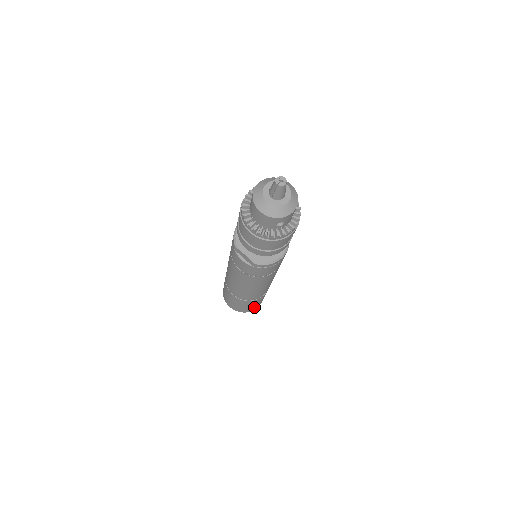
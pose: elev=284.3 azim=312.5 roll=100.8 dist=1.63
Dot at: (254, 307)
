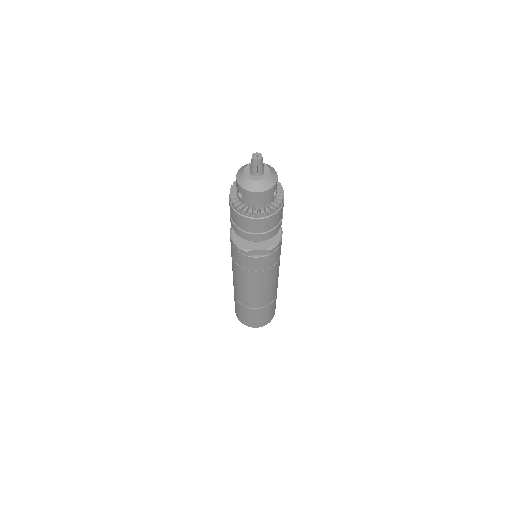
Dot at: occluded
